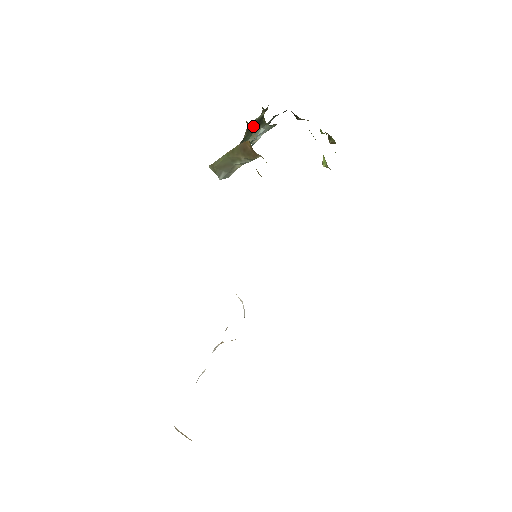
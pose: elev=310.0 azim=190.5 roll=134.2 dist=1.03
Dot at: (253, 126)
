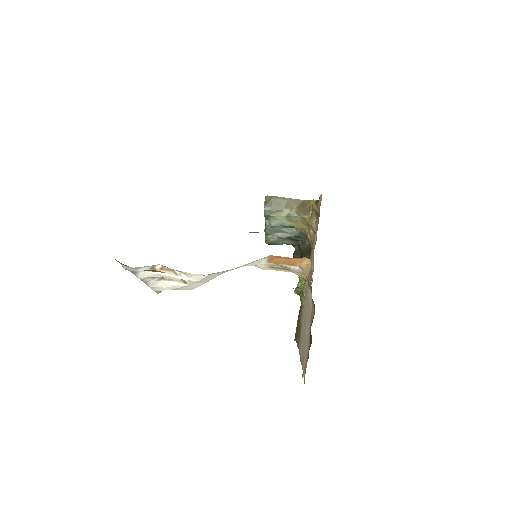
Dot at: occluded
